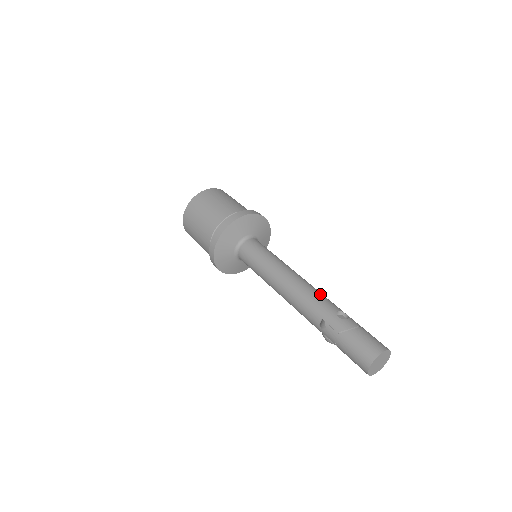
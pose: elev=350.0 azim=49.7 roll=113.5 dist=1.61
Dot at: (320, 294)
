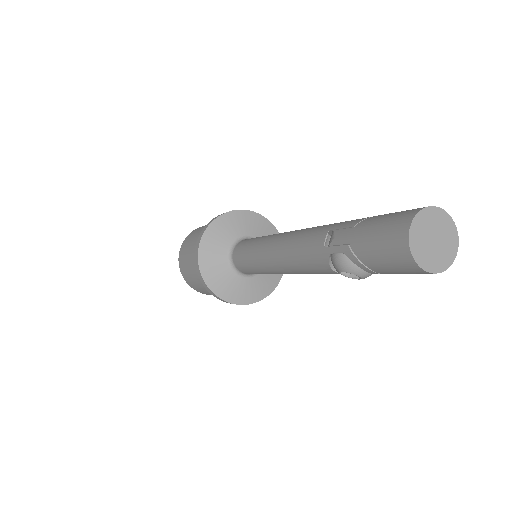
Dot at: occluded
